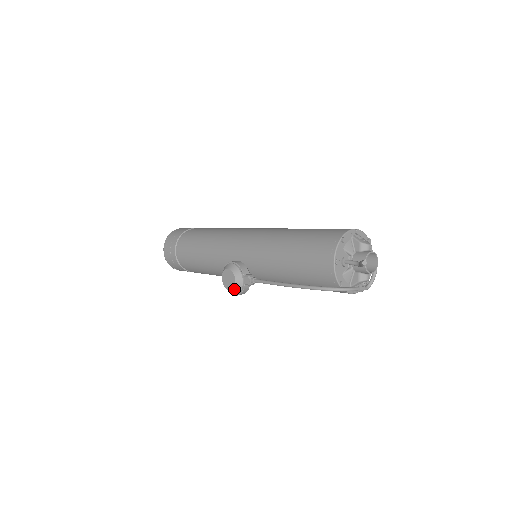
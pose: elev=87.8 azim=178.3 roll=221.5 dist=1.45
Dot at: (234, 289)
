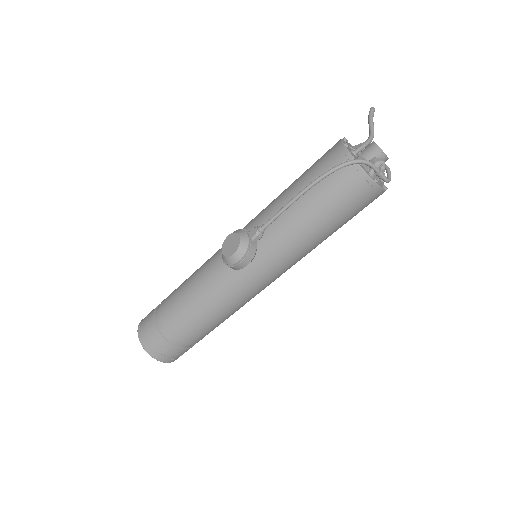
Dot at: (239, 247)
